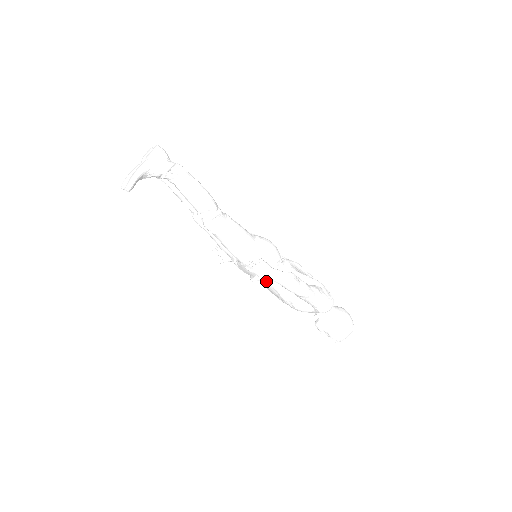
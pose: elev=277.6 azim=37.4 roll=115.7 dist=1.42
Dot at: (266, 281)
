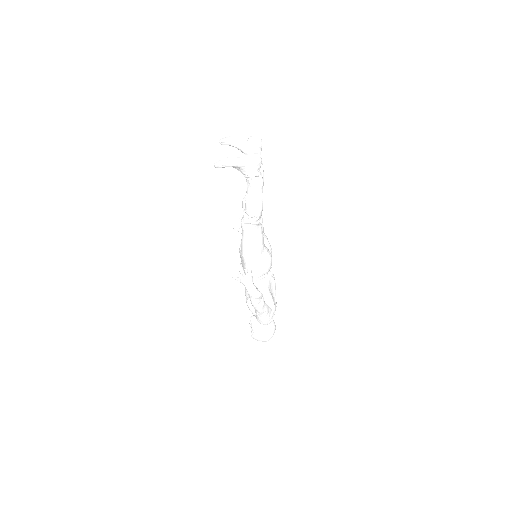
Dot at: occluded
